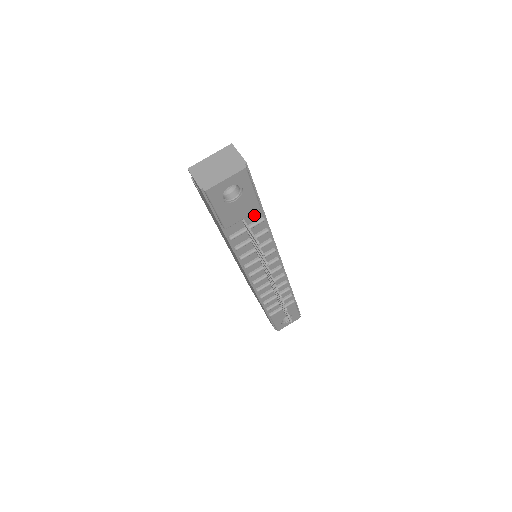
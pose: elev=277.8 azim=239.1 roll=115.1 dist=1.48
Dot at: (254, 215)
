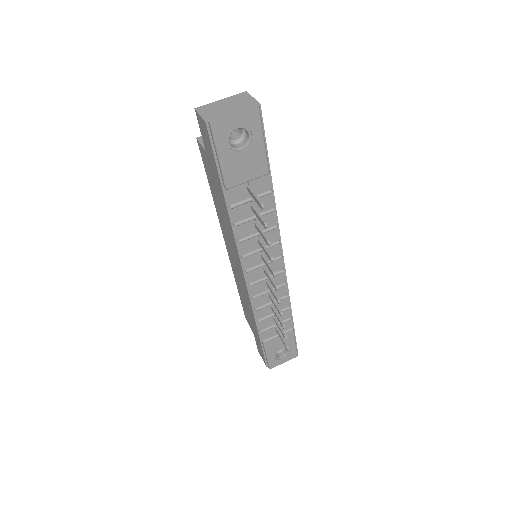
Dot at: (261, 183)
